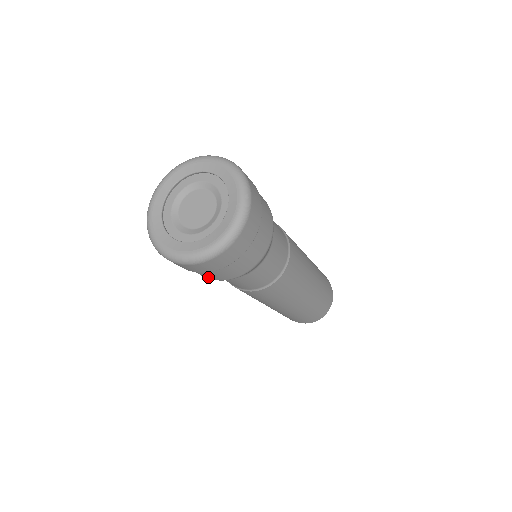
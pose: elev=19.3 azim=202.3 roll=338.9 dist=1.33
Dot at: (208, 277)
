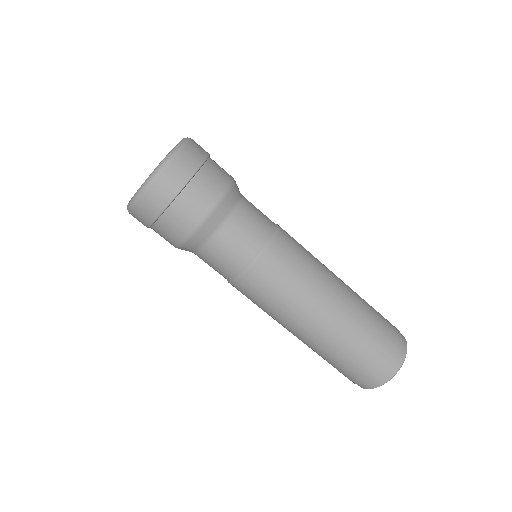
Dot at: (204, 206)
